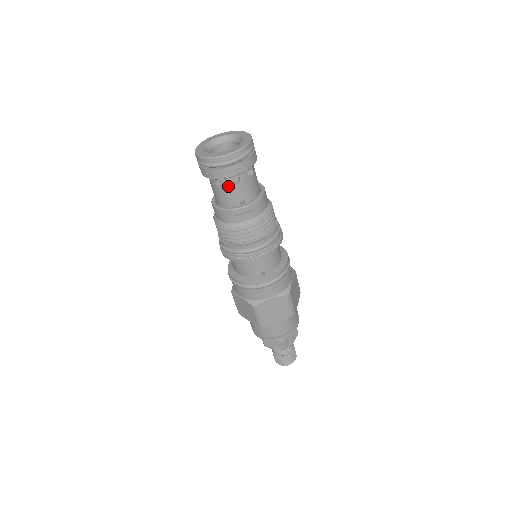
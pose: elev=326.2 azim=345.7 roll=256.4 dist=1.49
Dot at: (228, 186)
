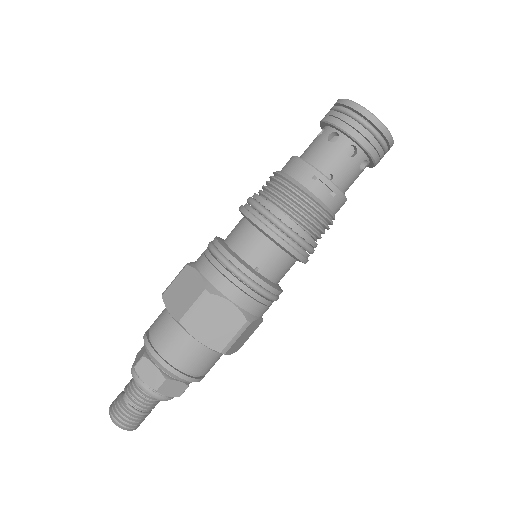
Dot at: (339, 148)
